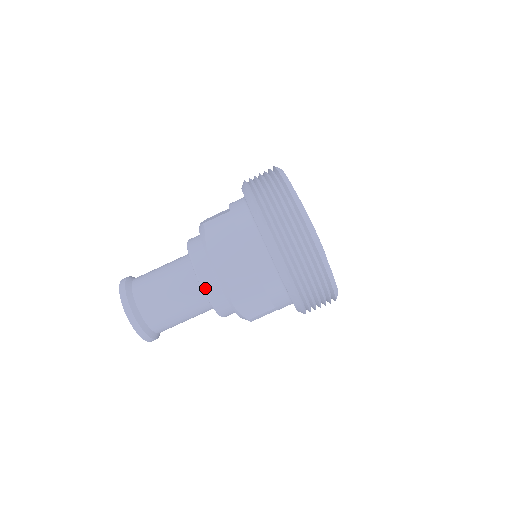
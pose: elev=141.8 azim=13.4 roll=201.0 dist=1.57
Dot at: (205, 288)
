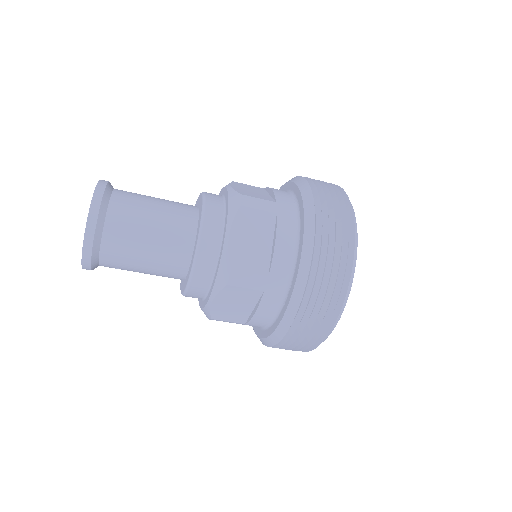
Dot at: (207, 207)
